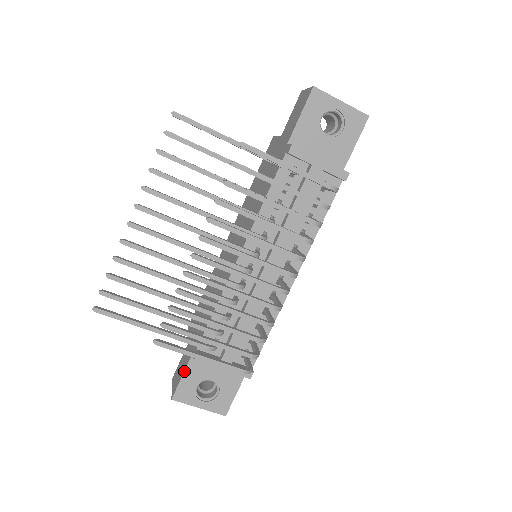
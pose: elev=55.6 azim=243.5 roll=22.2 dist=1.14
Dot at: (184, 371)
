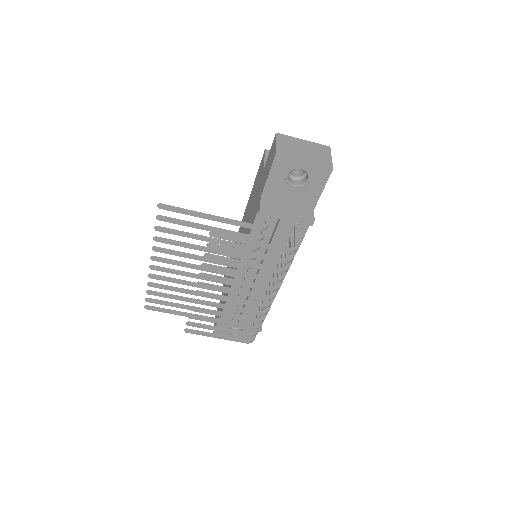
Dot at: occluded
